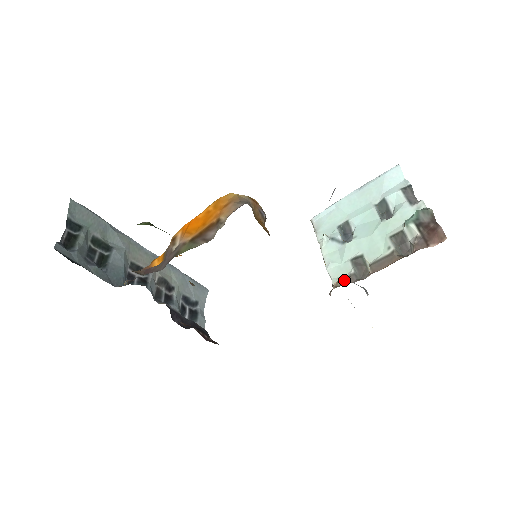
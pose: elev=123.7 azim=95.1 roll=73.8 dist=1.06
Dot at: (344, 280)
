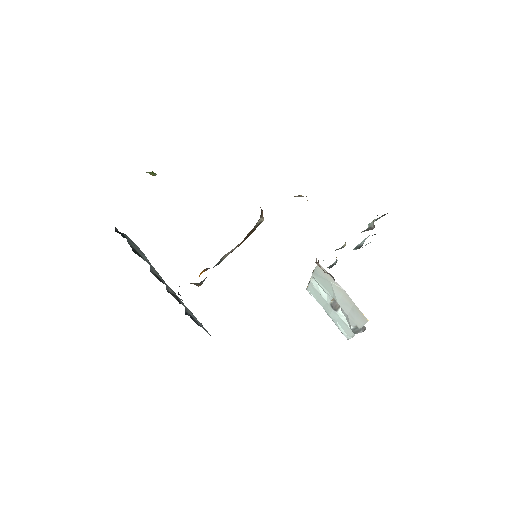
Dot at: occluded
